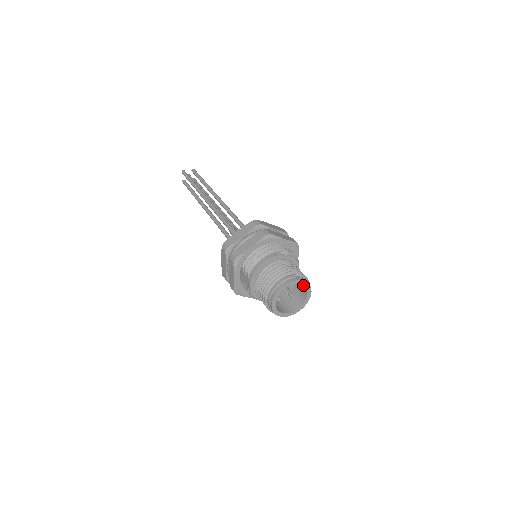
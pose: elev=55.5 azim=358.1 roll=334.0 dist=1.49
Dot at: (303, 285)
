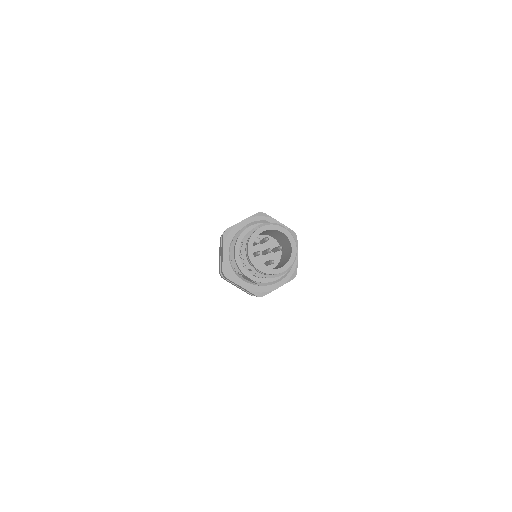
Dot at: (273, 231)
